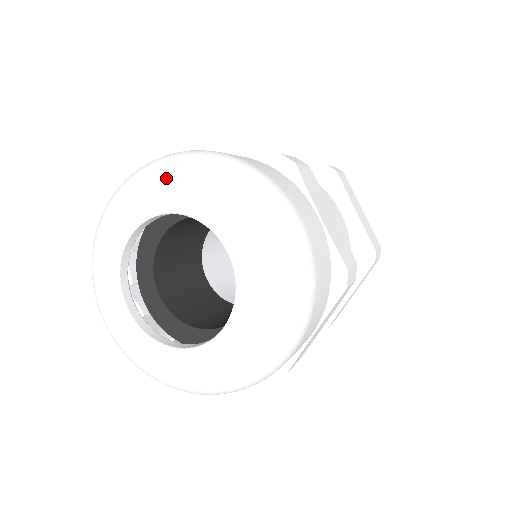
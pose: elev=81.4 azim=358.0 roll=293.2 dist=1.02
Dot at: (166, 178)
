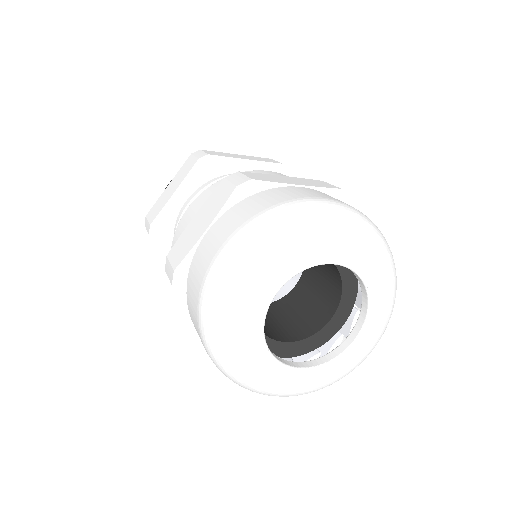
Dot at: (248, 285)
